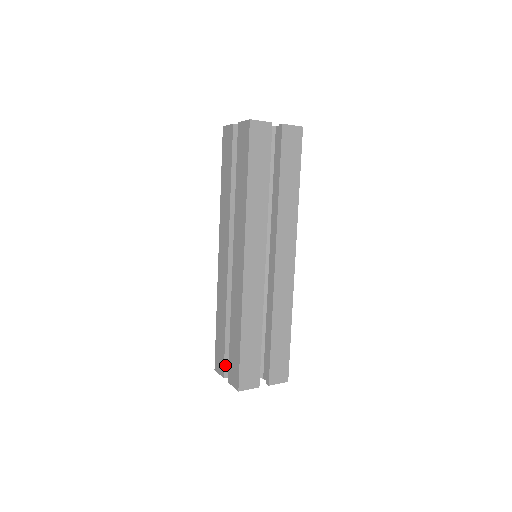
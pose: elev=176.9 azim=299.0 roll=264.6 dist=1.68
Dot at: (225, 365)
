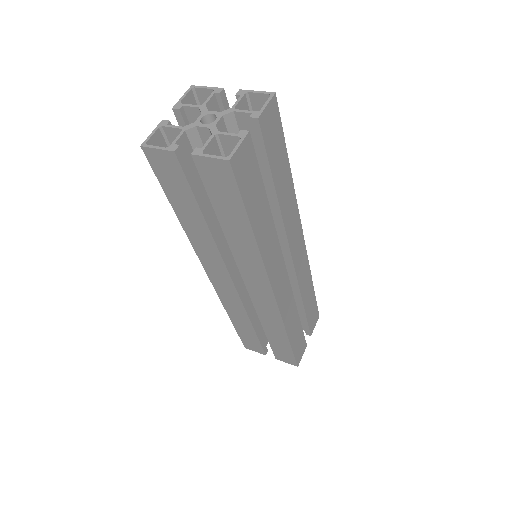
Dot at: occluded
